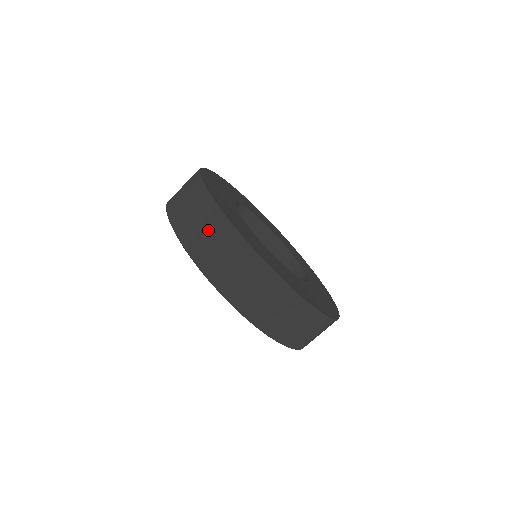
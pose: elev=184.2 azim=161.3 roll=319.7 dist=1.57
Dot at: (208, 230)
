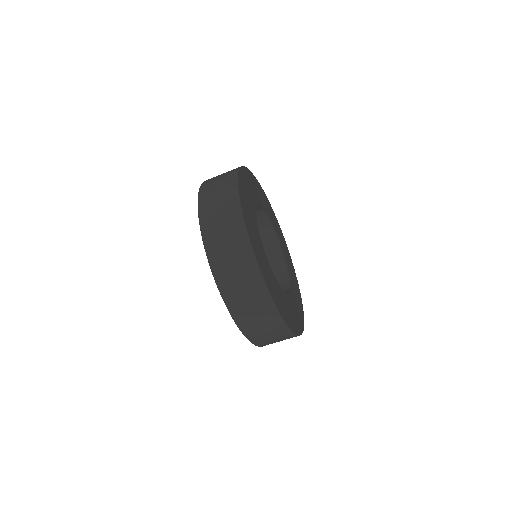
Dot at: (239, 270)
